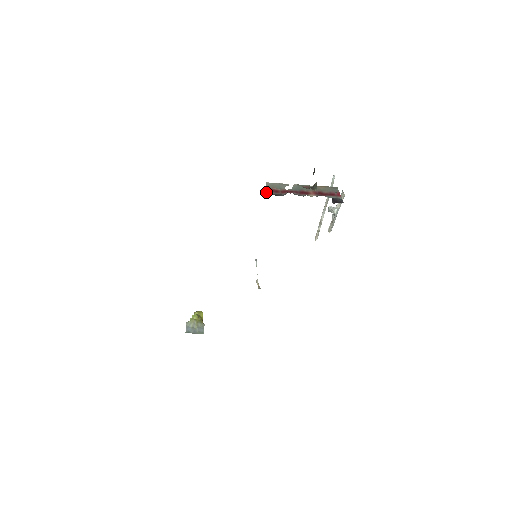
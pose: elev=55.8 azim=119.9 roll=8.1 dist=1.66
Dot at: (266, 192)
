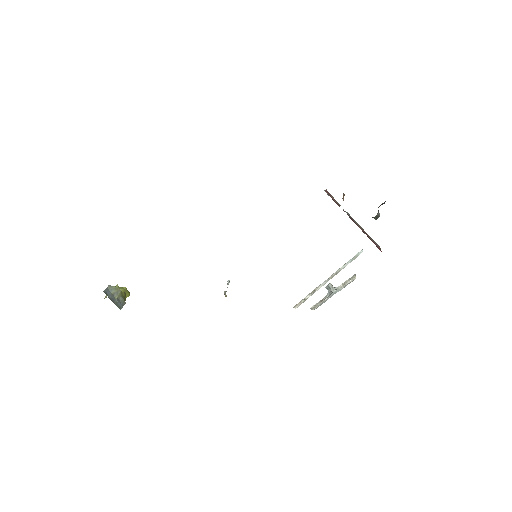
Dot at: (326, 191)
